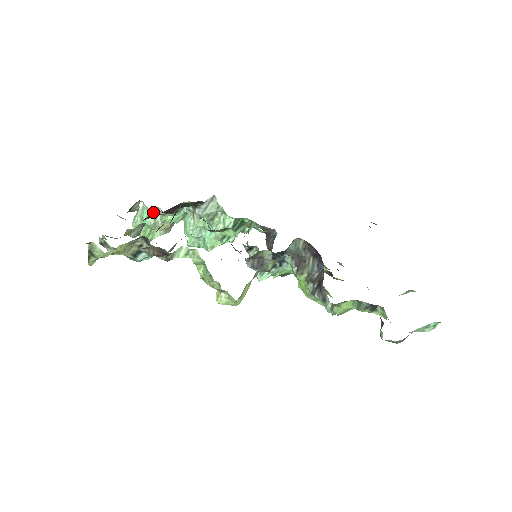
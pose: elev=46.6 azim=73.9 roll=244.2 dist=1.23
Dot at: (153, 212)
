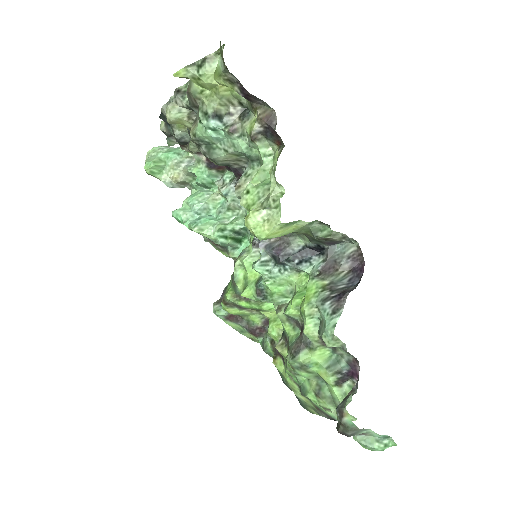
Dot at: (187, 155)
